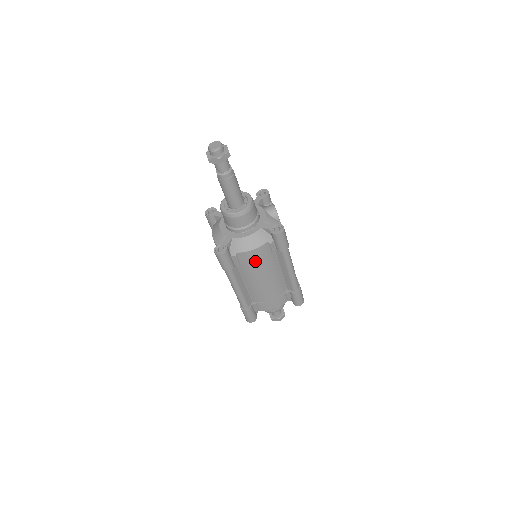
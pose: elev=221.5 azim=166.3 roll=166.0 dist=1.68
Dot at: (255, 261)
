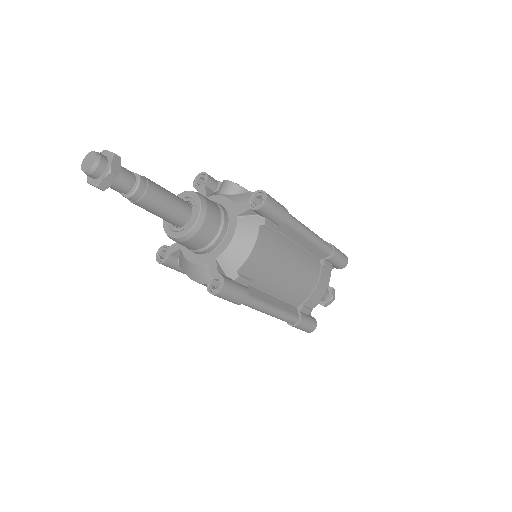
Dot at: (265, 261)
